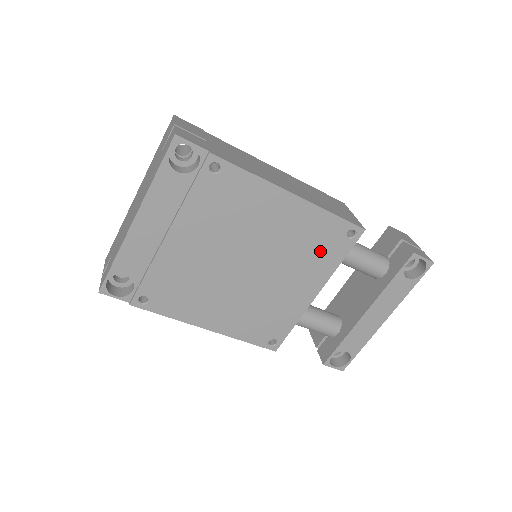
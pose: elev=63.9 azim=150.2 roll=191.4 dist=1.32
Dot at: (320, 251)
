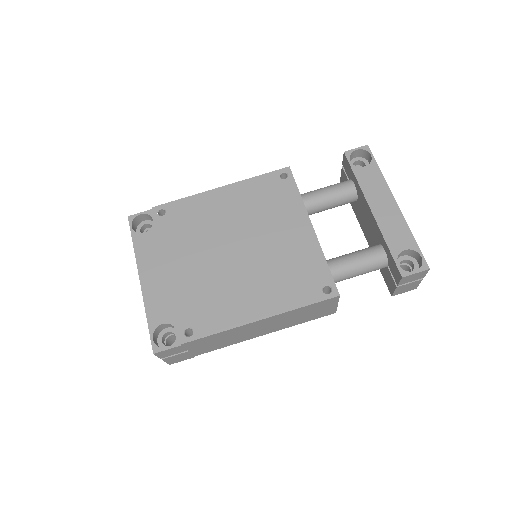
Dot at: (276, 200)
